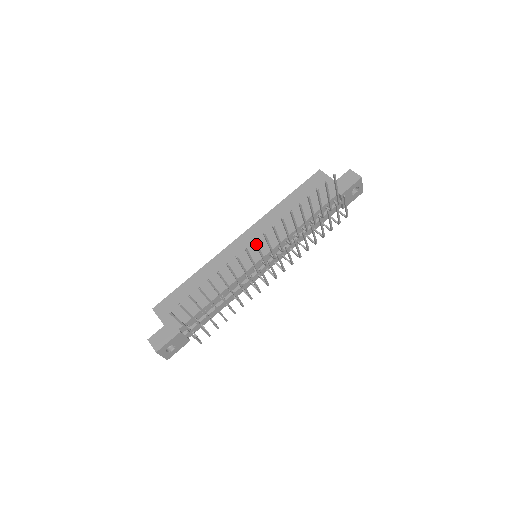
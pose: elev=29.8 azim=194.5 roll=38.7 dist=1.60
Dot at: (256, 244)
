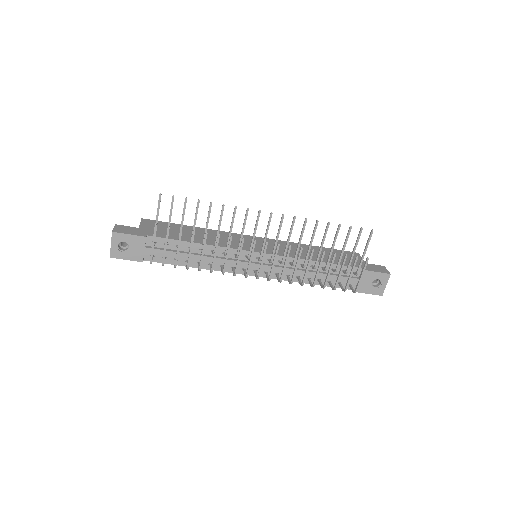
Dot at: (270, 217)
